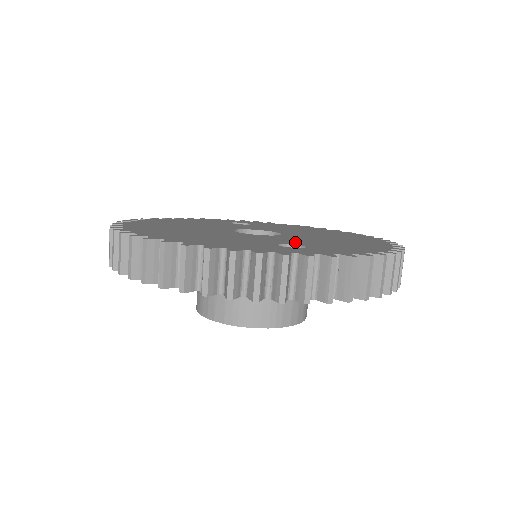
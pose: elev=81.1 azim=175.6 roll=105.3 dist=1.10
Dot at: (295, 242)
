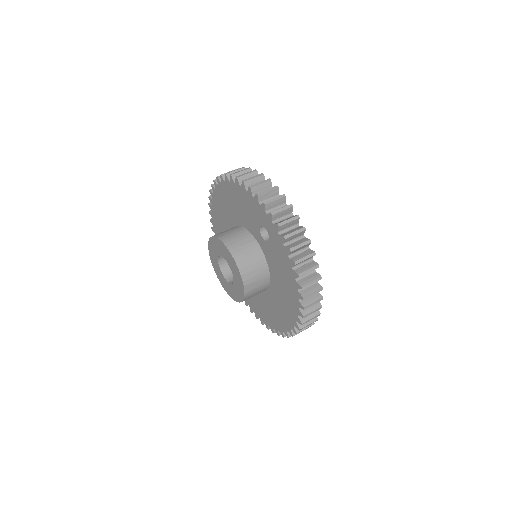
Dot at: occluded
